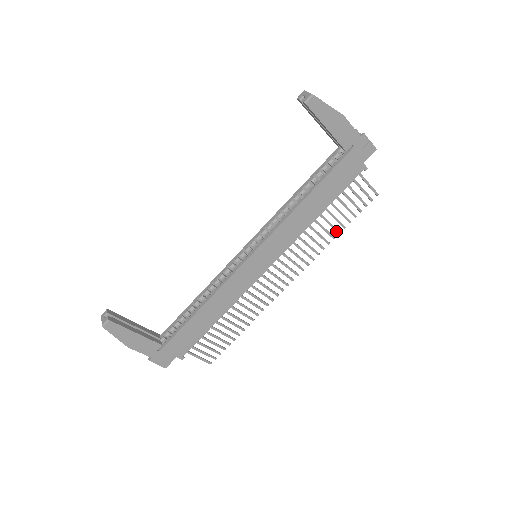
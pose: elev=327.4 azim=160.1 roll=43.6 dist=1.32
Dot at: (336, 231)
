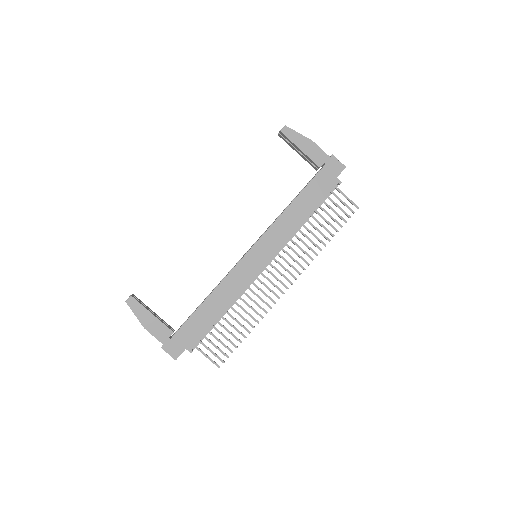
Dot at: (326, 238)
